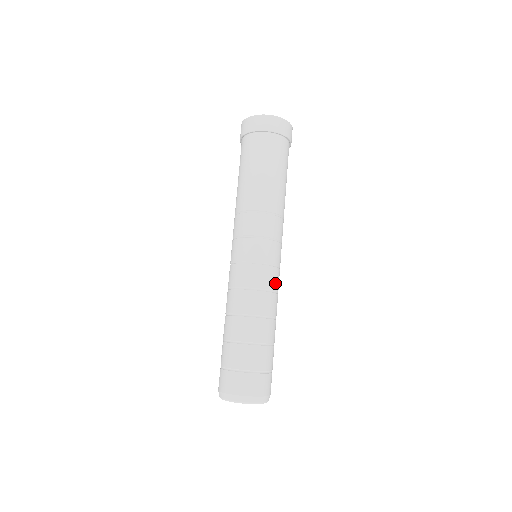
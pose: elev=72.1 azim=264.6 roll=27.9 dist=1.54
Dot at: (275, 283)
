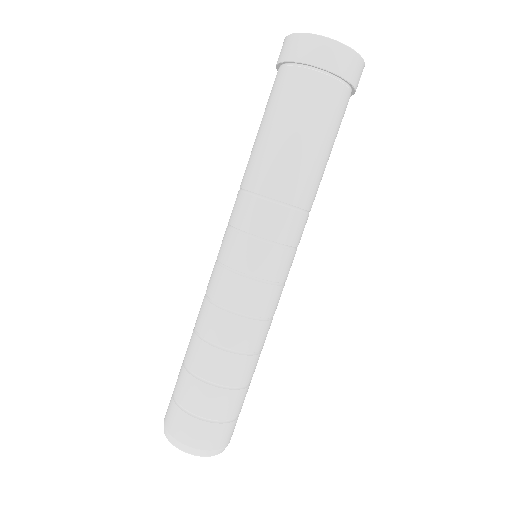
Dot at: (272, 307)
